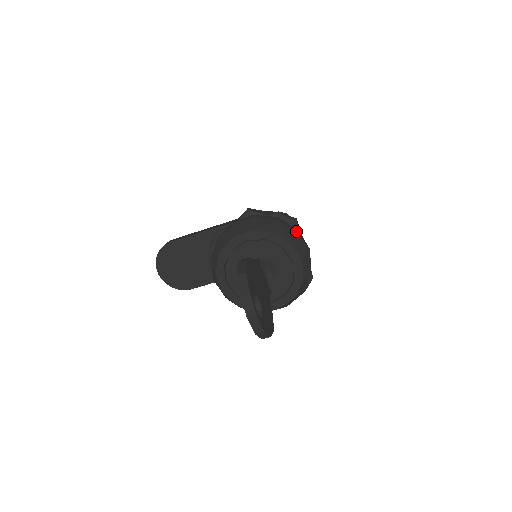
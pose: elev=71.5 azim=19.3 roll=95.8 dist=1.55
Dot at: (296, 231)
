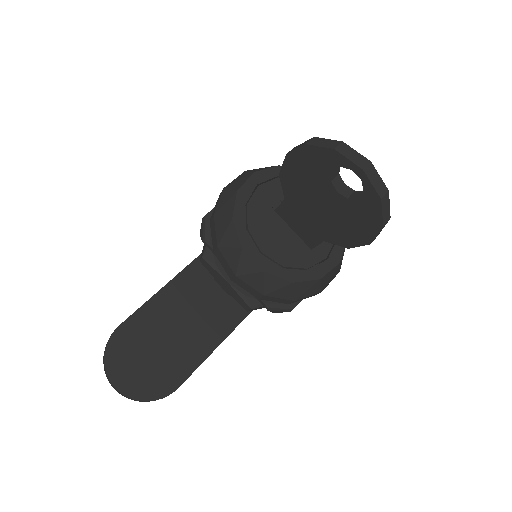
Dot at: occluded
